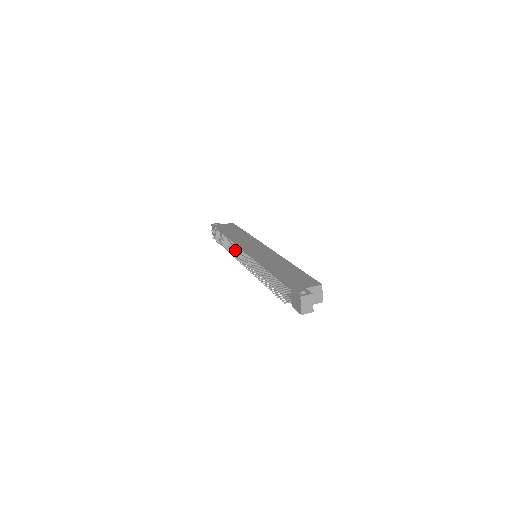
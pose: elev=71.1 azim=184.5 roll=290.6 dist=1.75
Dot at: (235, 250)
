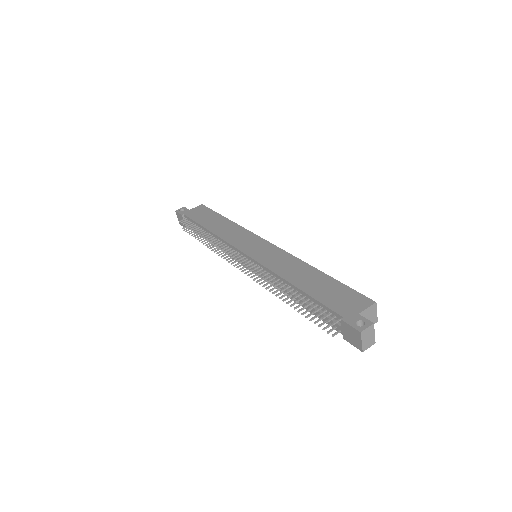
Dot at: (227, 253)
